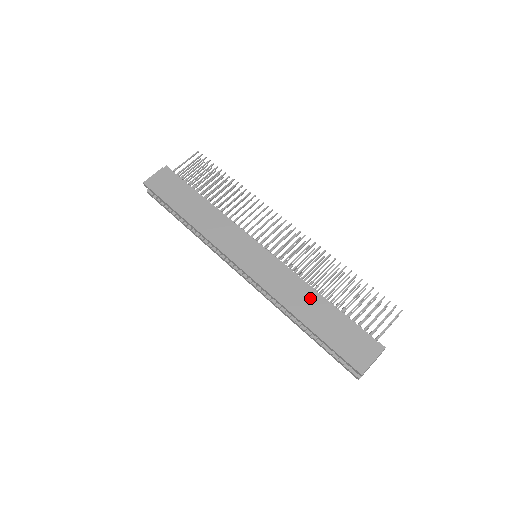
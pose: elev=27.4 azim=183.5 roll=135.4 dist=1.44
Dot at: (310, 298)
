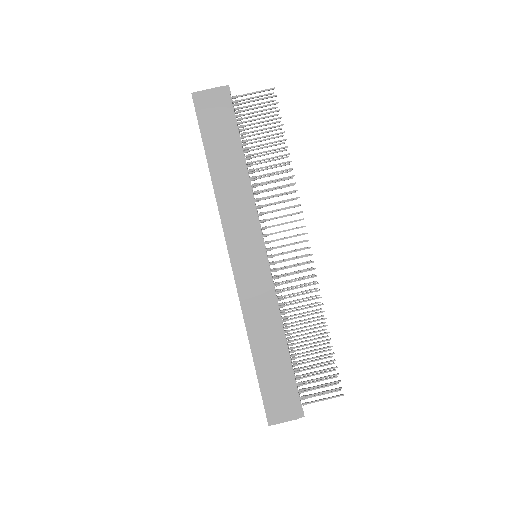
Dot at: (274, 336)
